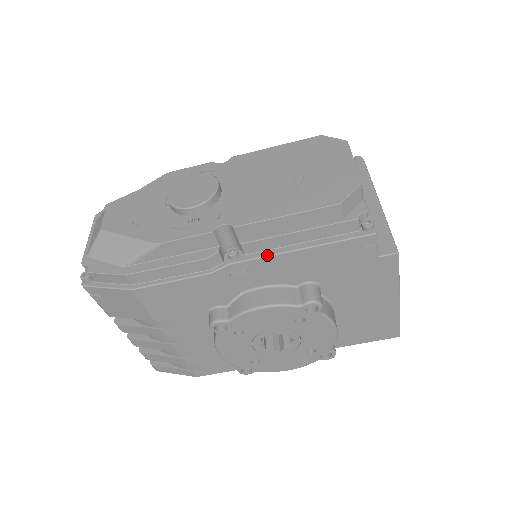
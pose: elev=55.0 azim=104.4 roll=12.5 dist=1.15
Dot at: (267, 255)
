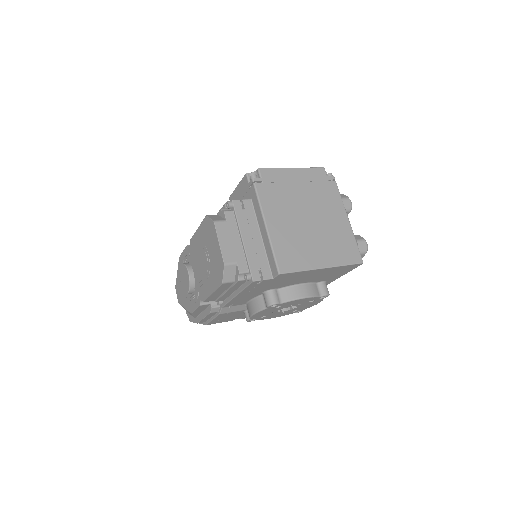
Dot at: (229, 301)
